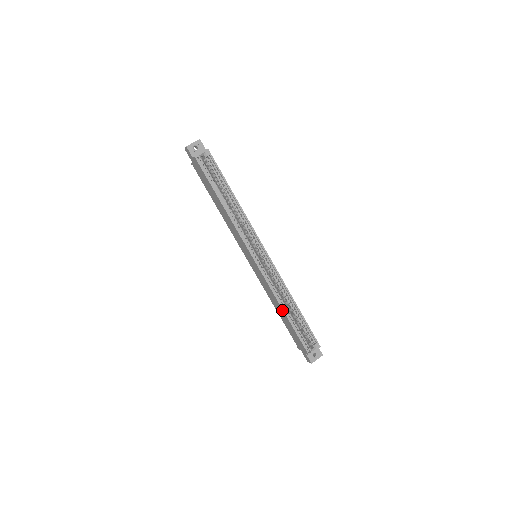
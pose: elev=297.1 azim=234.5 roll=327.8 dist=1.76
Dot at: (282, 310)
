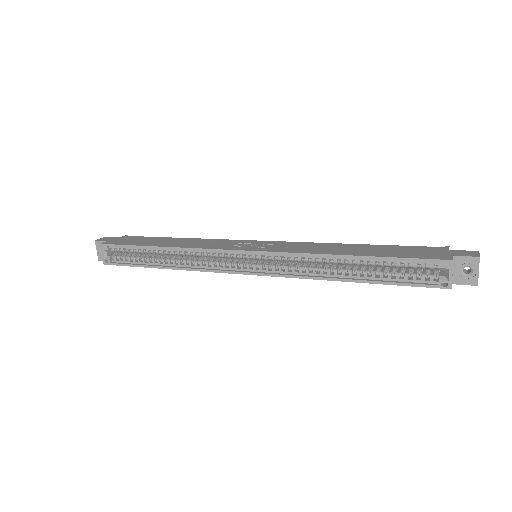
Dot at: (343, 281)
